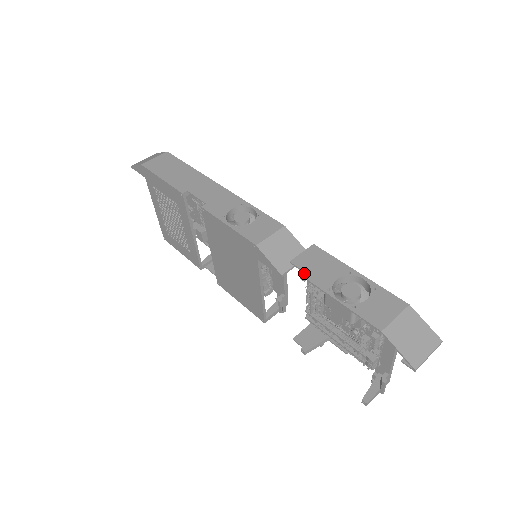
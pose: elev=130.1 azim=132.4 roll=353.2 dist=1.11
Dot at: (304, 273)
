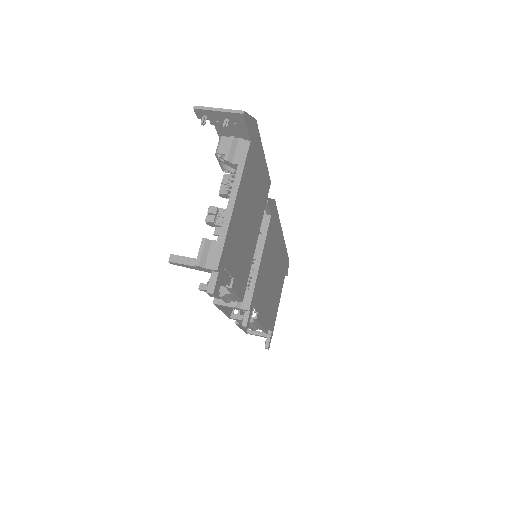
Dot at: occluded
